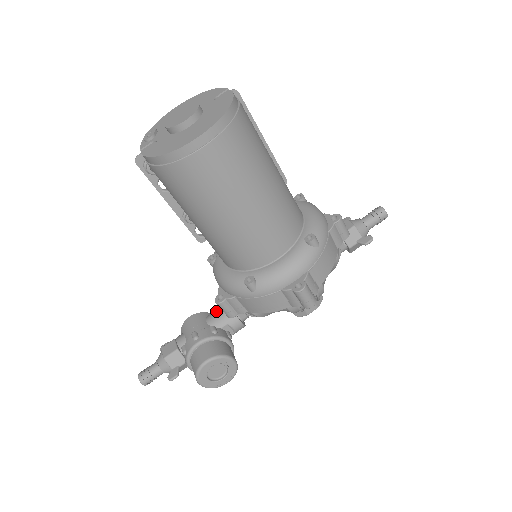
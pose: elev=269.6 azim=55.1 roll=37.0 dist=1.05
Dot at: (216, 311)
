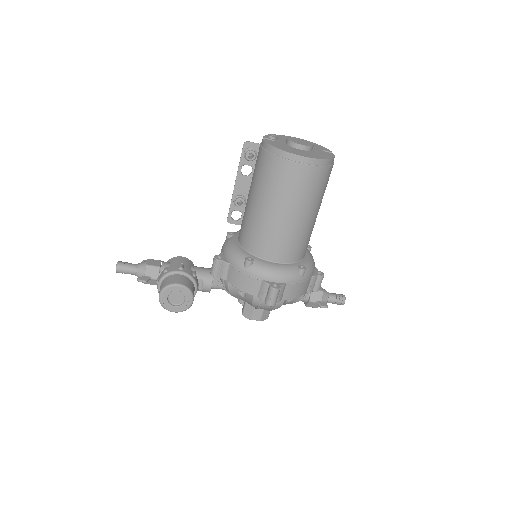
Dot at: (202, 267)
